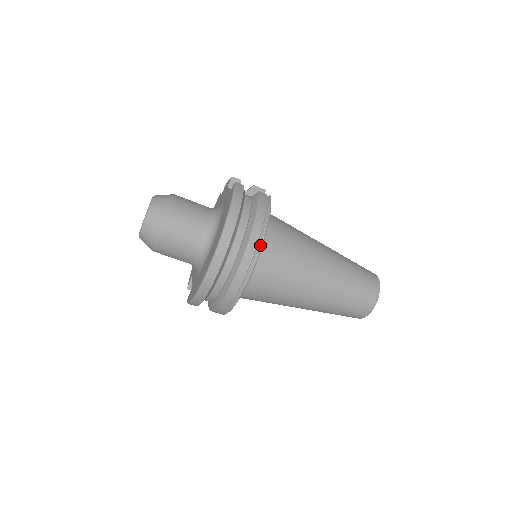
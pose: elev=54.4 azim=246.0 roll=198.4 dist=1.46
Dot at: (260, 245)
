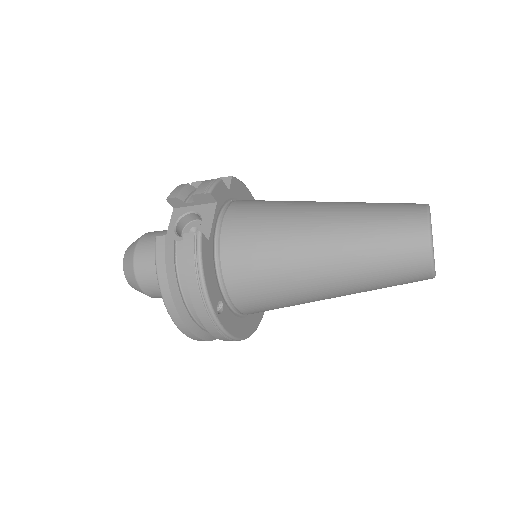
Dot at: (210, 313)
